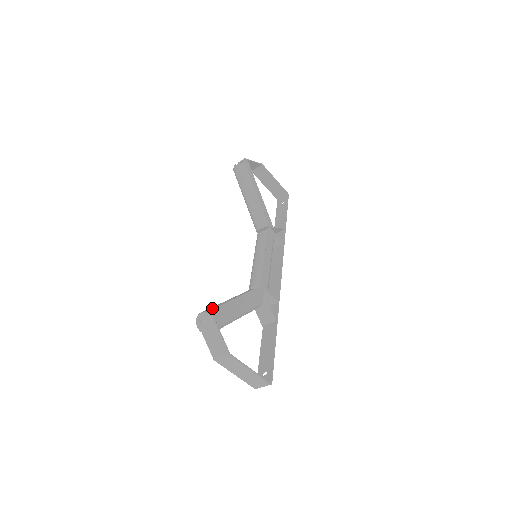
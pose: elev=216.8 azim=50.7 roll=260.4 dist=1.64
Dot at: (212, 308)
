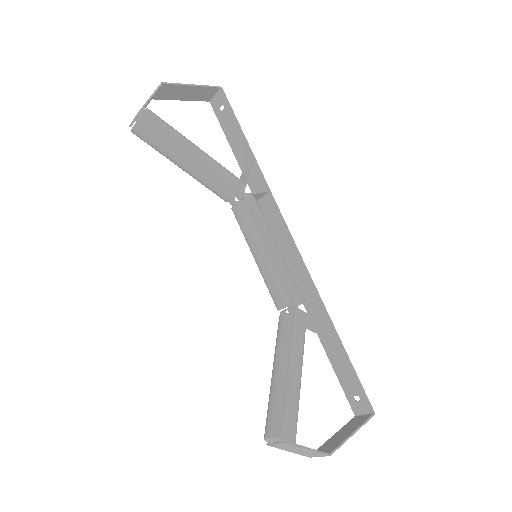
Dot at: (274, 418)
